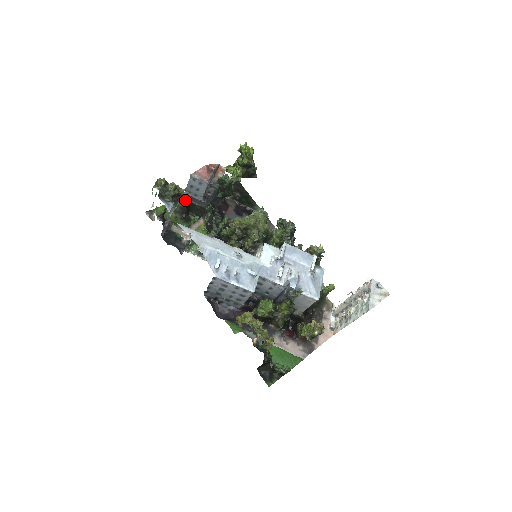
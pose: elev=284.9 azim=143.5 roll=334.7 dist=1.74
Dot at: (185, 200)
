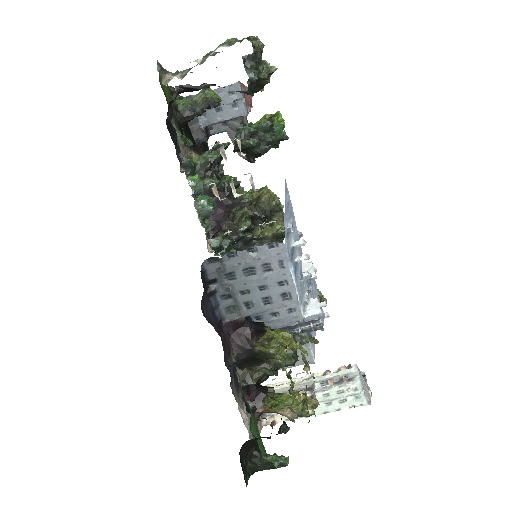
Dot at: occluded
